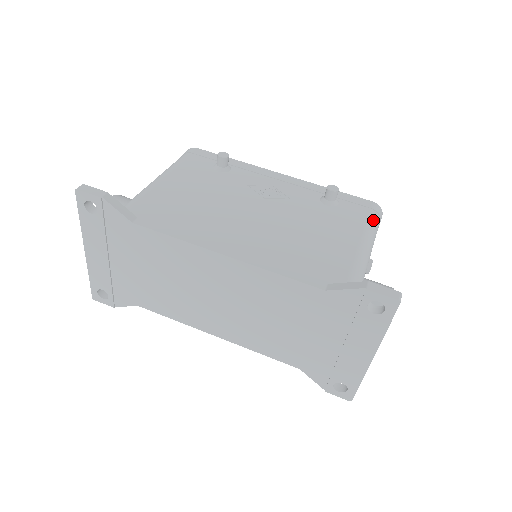
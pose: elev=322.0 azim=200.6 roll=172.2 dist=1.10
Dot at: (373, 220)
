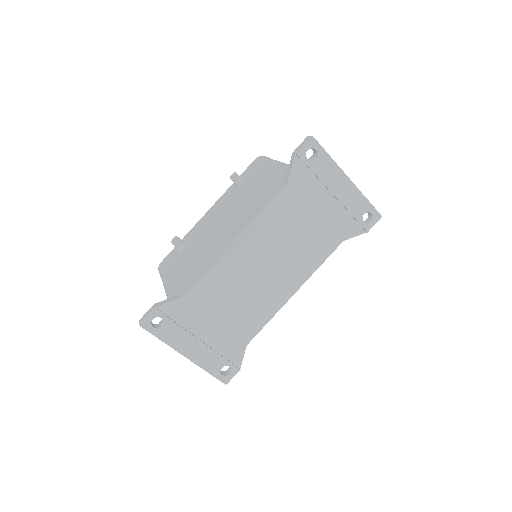
Dot at: (266, 159)
